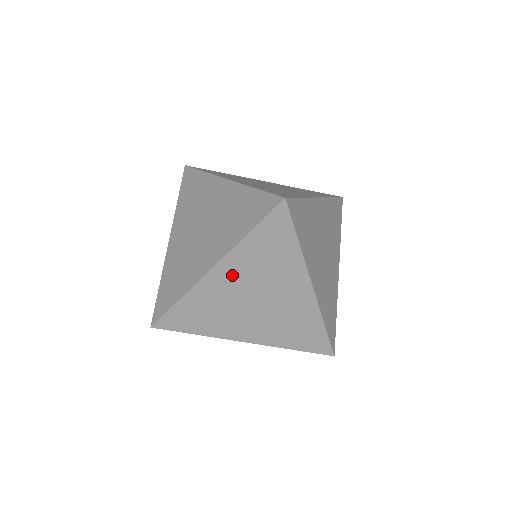
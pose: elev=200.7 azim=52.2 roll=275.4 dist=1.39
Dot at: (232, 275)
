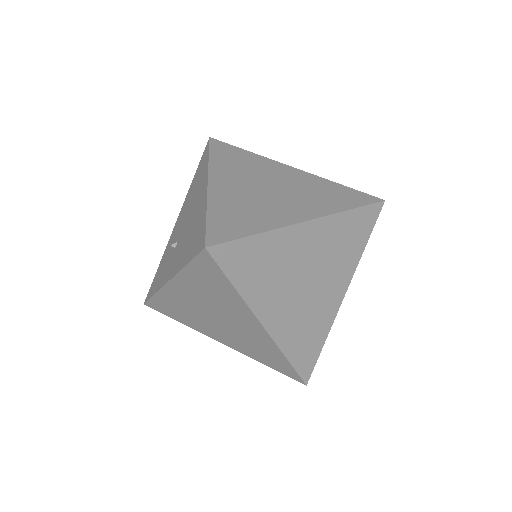
Dot at: (314, 240)
